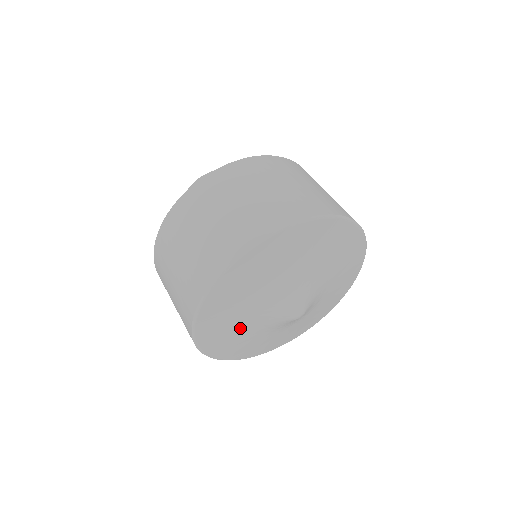
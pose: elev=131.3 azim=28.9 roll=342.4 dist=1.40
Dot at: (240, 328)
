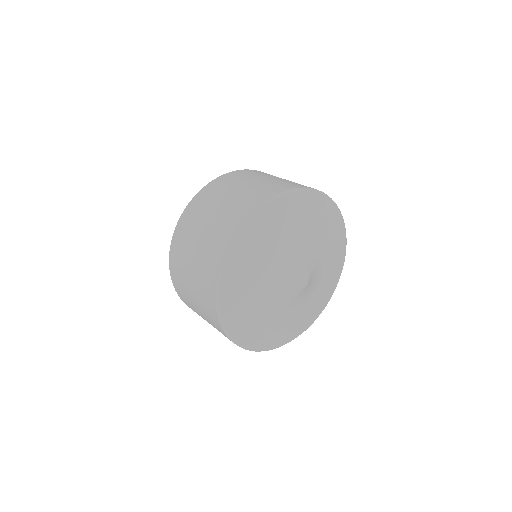
Dot at: (264, 261)
